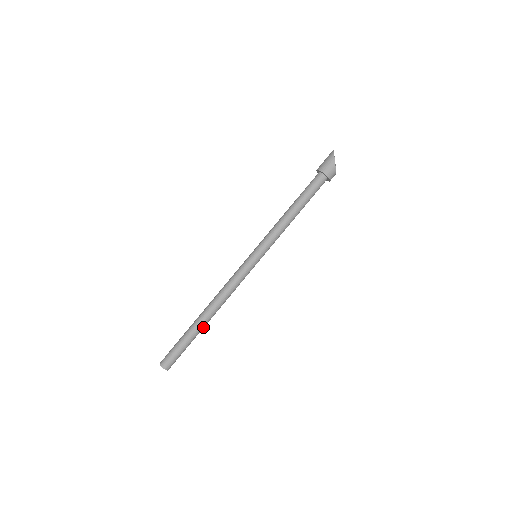
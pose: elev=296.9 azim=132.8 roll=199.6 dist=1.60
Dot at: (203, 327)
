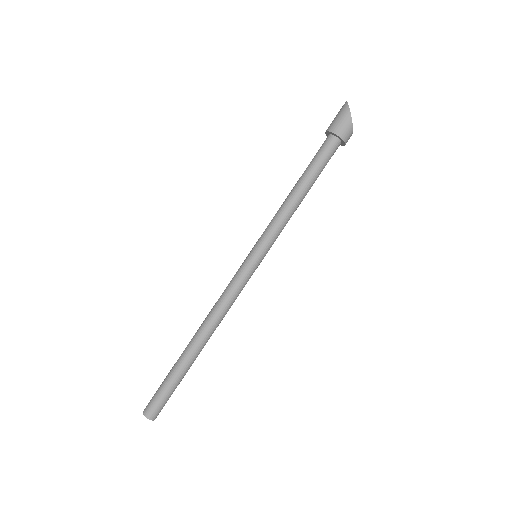
Dot at: occluded
